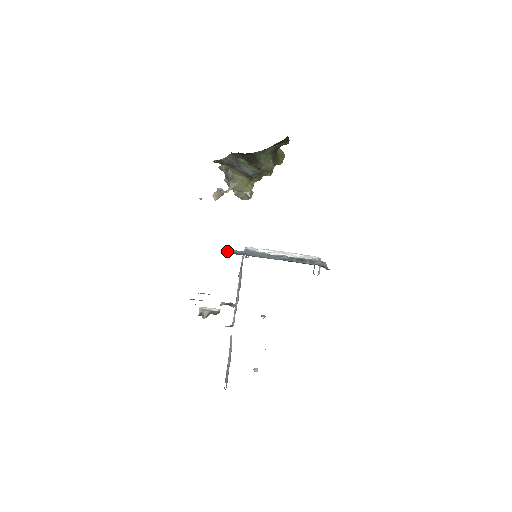
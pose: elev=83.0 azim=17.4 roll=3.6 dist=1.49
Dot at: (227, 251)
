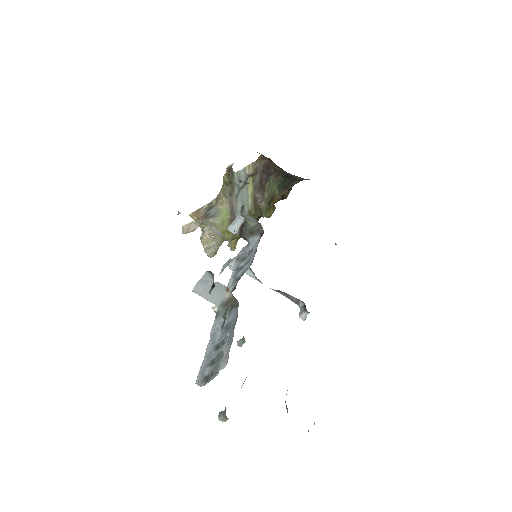
Dot at: occluded
